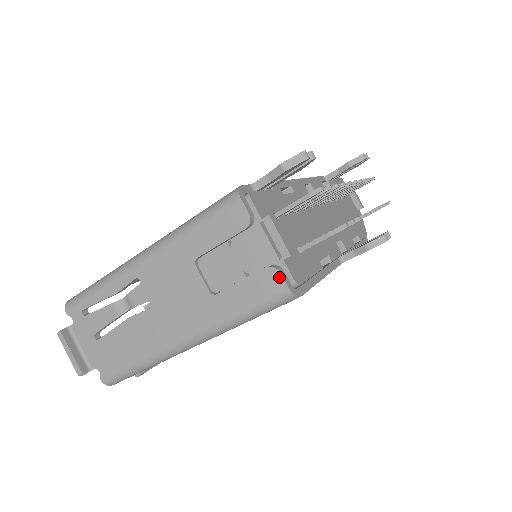
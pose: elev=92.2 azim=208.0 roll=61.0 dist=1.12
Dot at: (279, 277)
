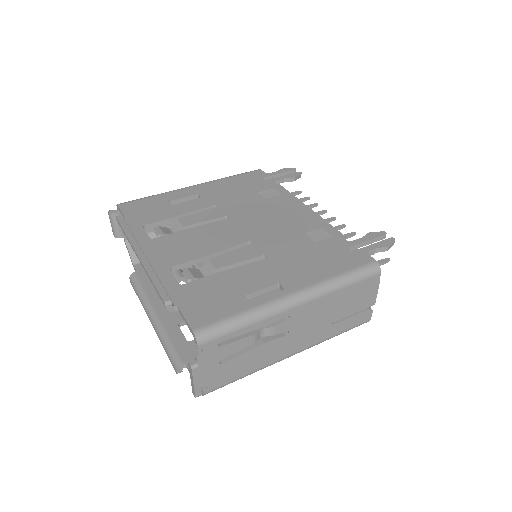
Dot at: (371, 314)
